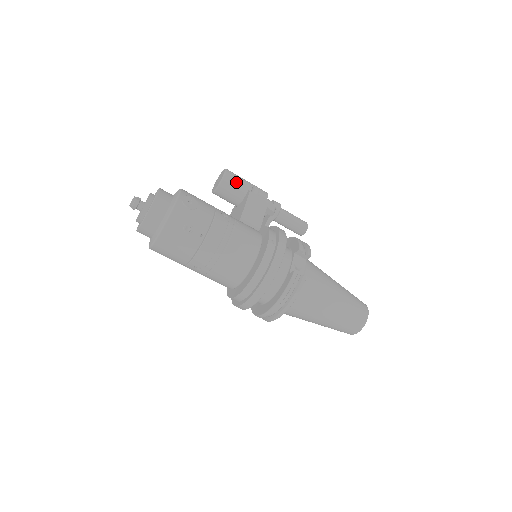
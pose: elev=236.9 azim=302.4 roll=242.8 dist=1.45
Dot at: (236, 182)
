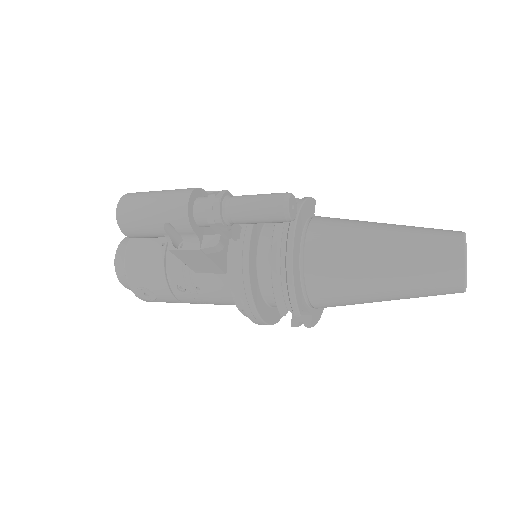
Dot at: (145, 236)
